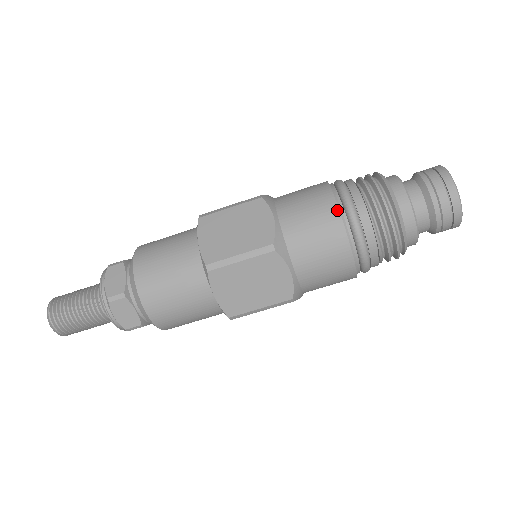
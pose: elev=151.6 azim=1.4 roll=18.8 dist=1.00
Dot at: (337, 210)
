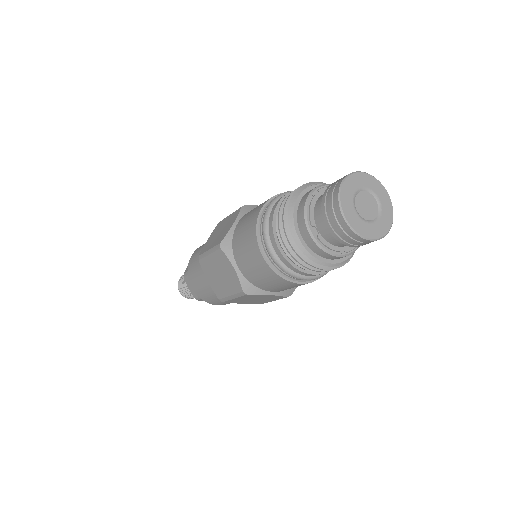
Dot at: (257, 217)
